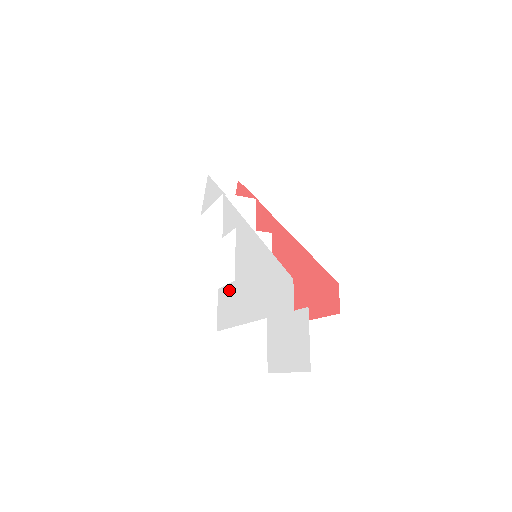
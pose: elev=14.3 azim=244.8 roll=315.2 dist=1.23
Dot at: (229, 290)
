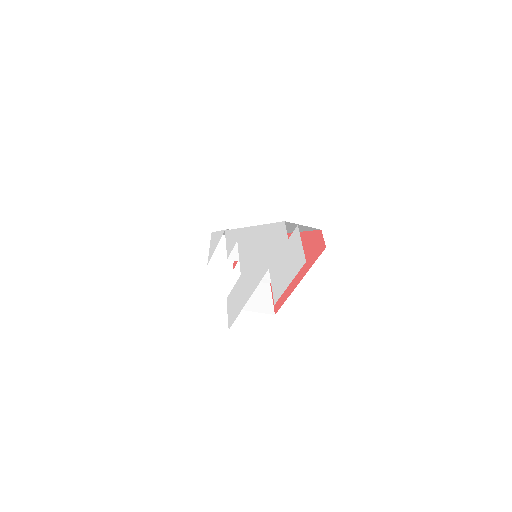
Dot at: (236, 287)
